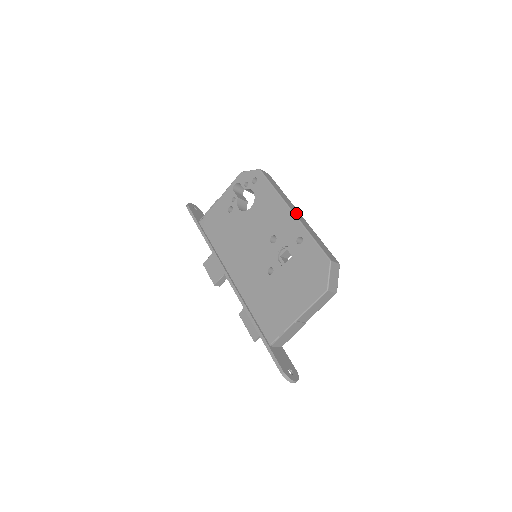
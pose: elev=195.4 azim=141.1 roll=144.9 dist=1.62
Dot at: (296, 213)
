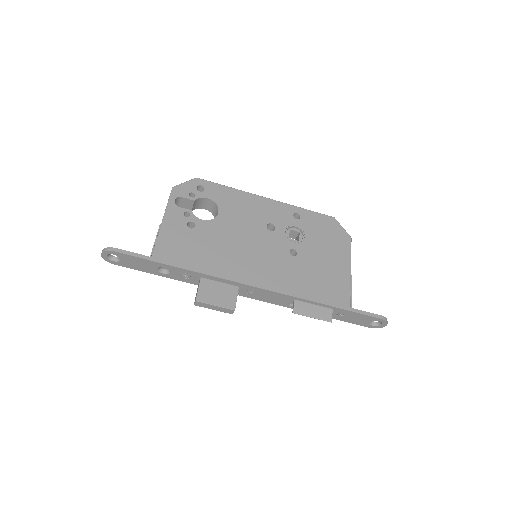
Dot at: occluded
